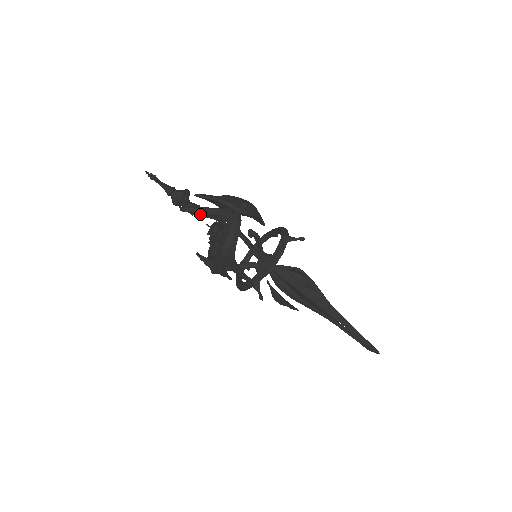
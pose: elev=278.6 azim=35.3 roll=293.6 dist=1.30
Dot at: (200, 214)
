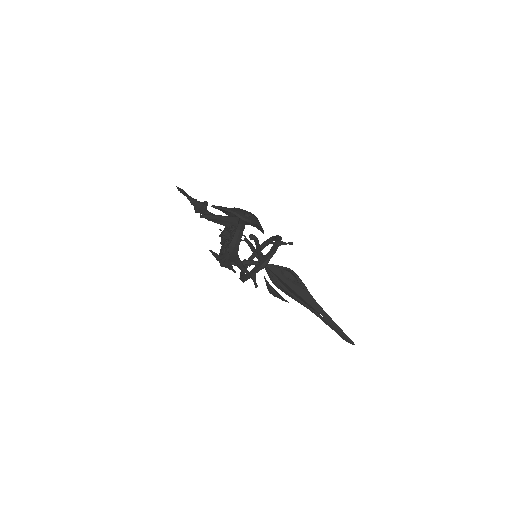
Dot at: (214, 220)
